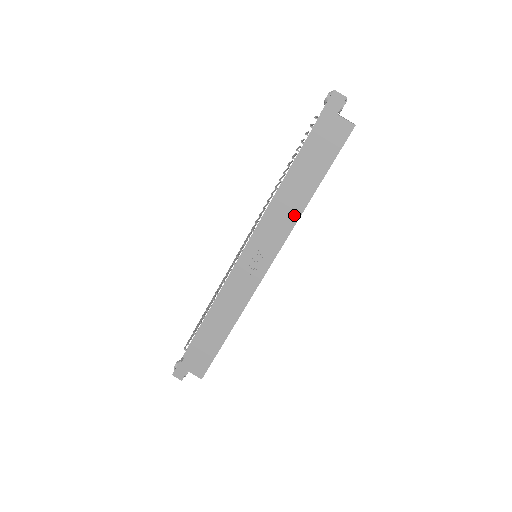
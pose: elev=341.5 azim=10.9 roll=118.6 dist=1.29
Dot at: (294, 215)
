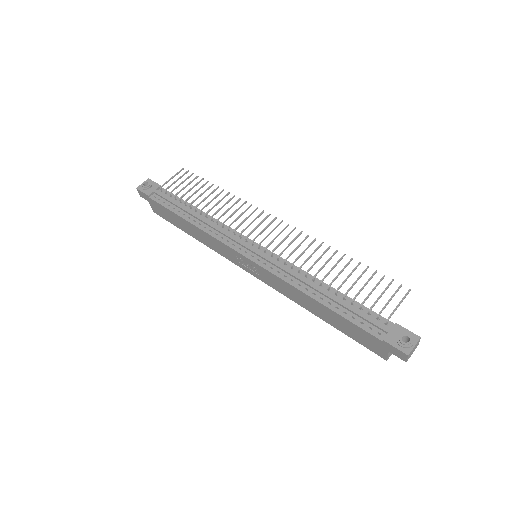
Dot at: (297, 301)
